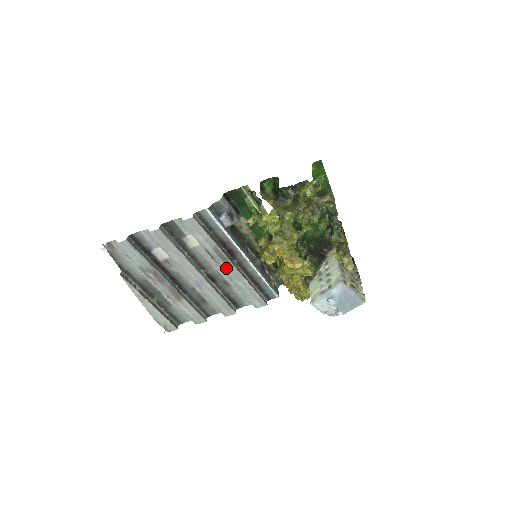
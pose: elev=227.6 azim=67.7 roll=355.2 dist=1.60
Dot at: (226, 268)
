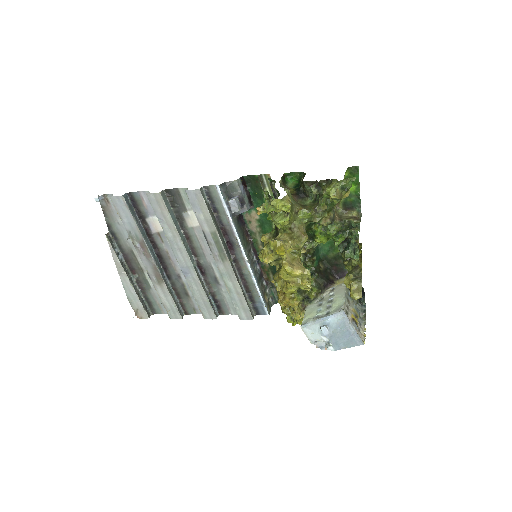
Dot at: (220, 260)
